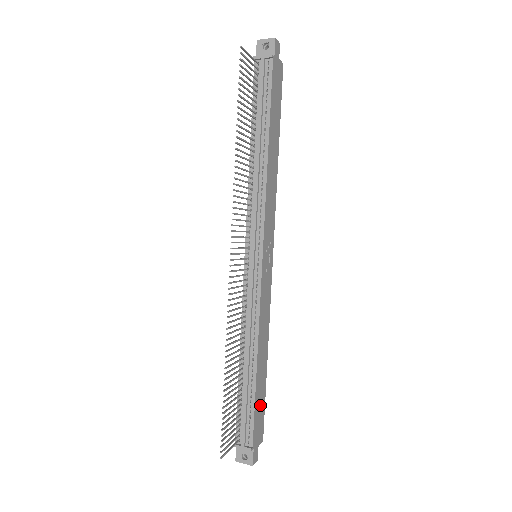
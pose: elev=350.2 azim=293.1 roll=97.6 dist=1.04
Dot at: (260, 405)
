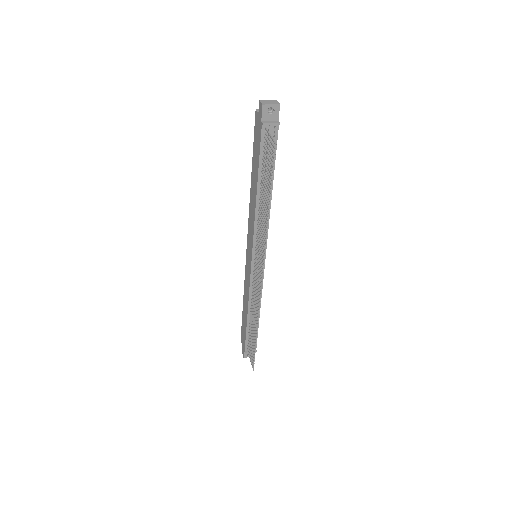
Dot at: occluded
